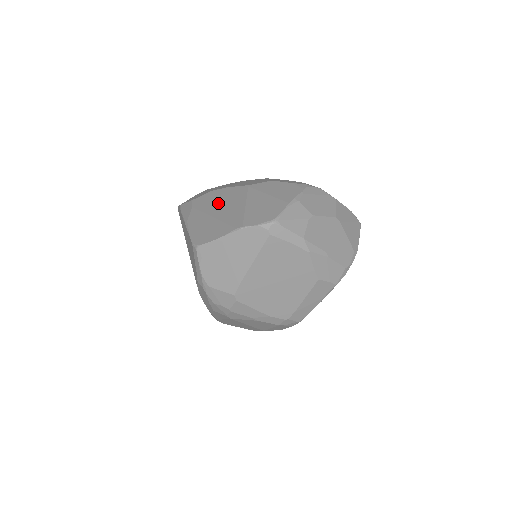
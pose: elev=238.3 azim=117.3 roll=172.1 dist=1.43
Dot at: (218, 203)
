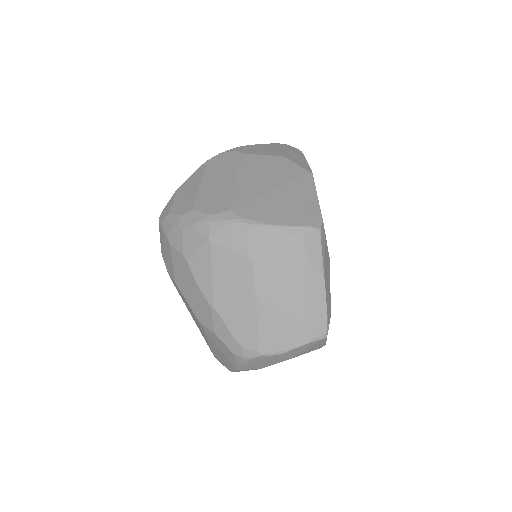
Dot at: (189, 310)
